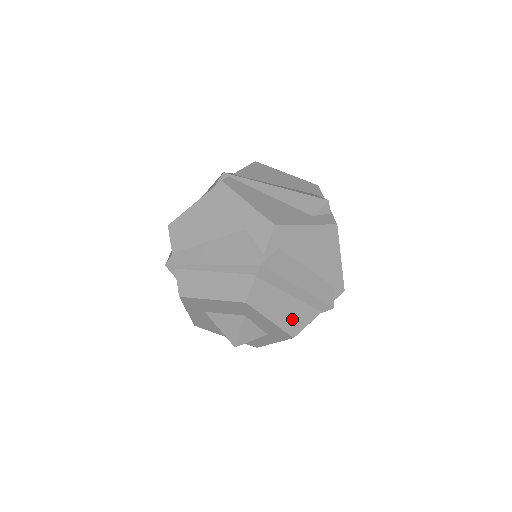
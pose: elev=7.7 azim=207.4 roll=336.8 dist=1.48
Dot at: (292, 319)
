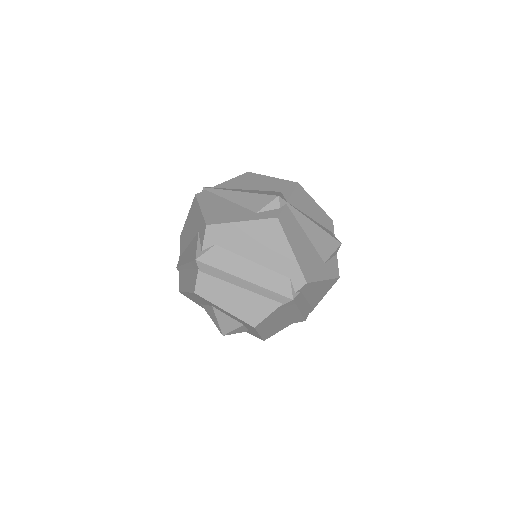
Dot at: (248, 309)
